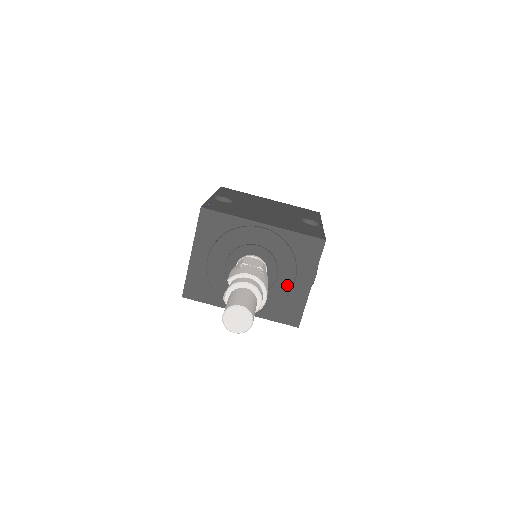
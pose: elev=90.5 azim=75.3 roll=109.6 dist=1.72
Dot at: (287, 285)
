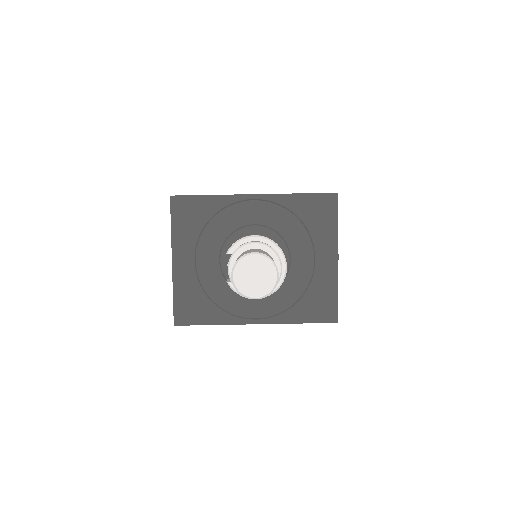
Dot at: (306, 267)
